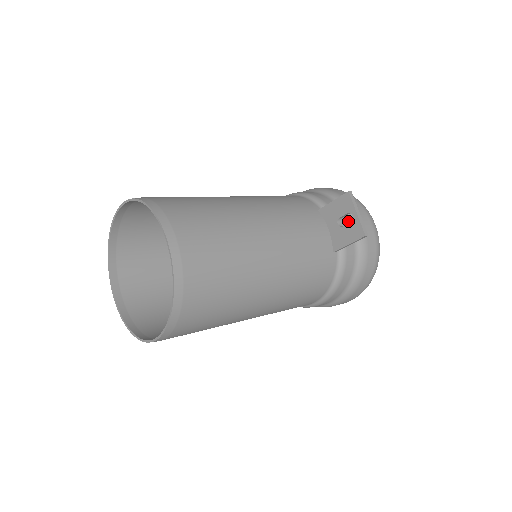
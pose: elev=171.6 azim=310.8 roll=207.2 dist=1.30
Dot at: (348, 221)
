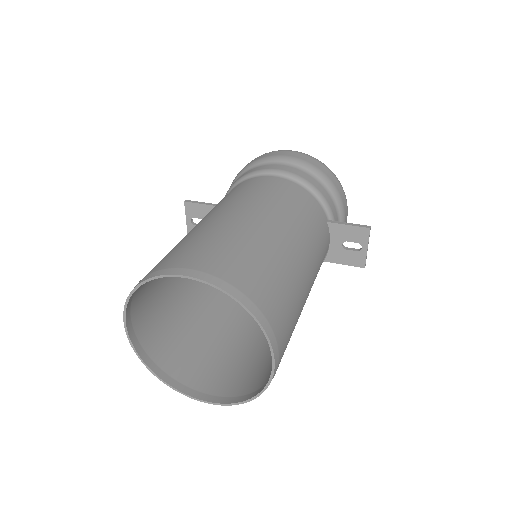
Dot at: occluded
